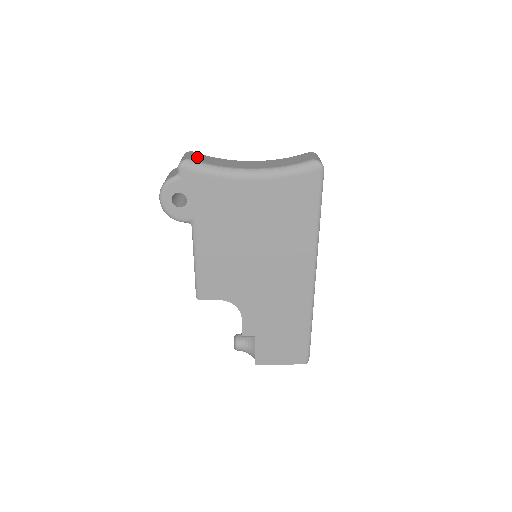
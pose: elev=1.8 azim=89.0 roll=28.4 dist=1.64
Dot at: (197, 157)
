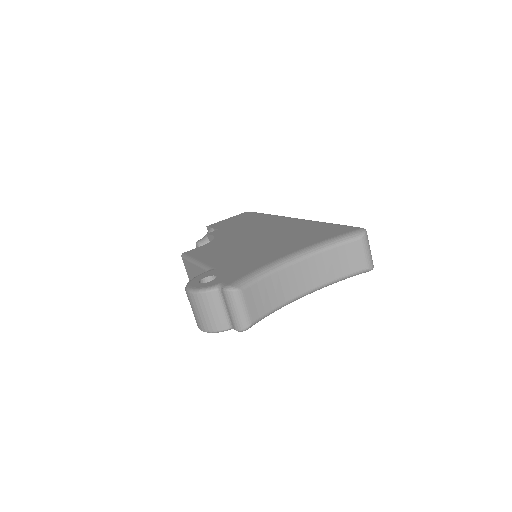
Dot at: (253, 306)
